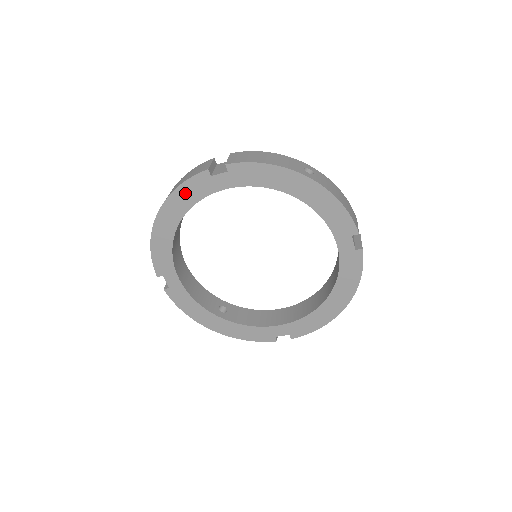
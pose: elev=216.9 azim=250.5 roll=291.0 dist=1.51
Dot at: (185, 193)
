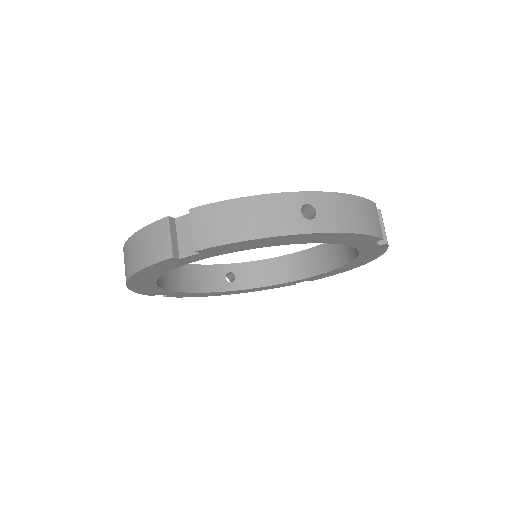
Dot at: (152, 270)
